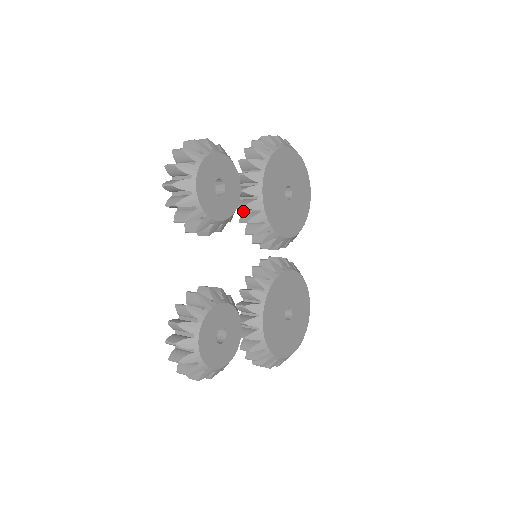
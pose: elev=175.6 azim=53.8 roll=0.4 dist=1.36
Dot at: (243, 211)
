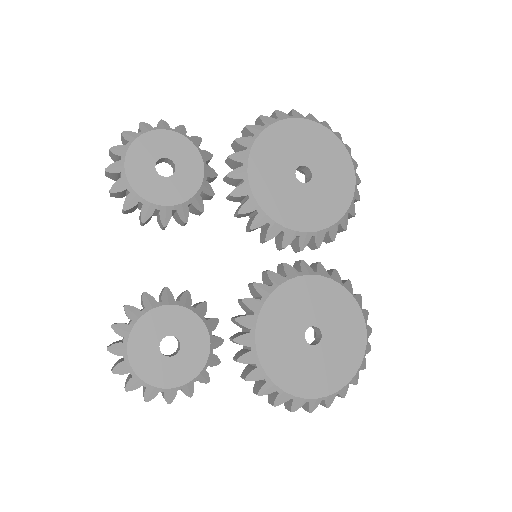
Dot at: (241, 203)
